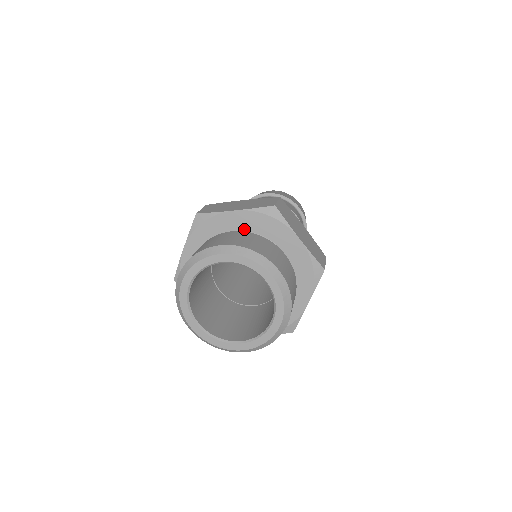
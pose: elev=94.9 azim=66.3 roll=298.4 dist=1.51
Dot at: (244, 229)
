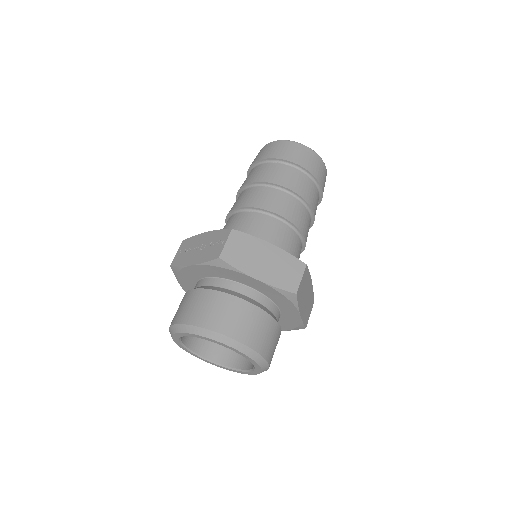
Dot at: (257, 289)
